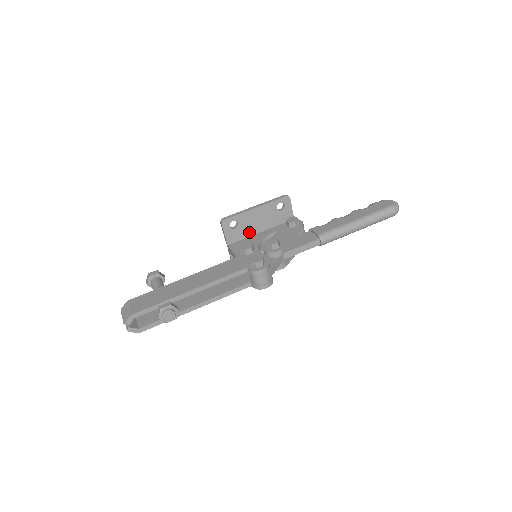
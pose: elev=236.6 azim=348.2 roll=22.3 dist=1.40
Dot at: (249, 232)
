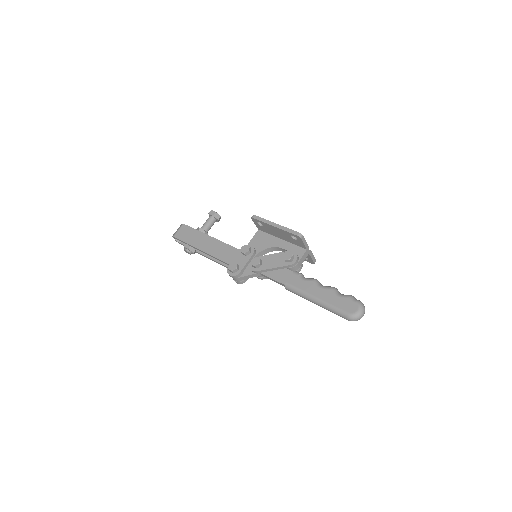
Dot at: (272, 234)
